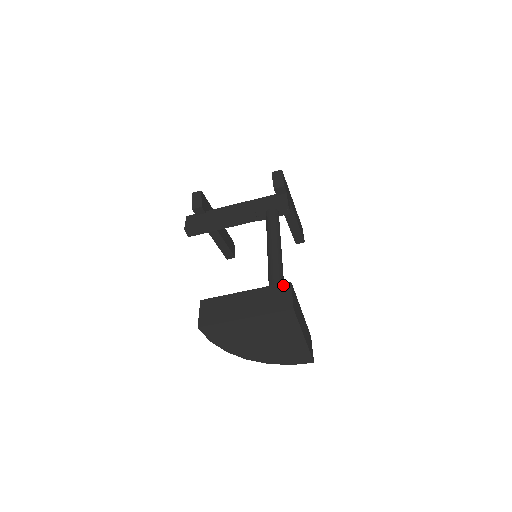
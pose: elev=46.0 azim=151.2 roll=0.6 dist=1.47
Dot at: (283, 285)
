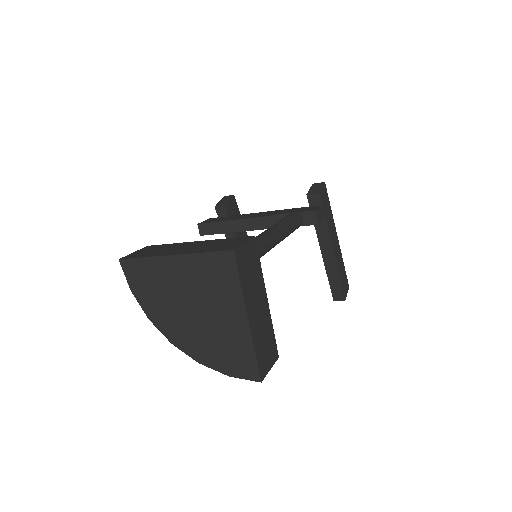
Dot at: (243, 237)
